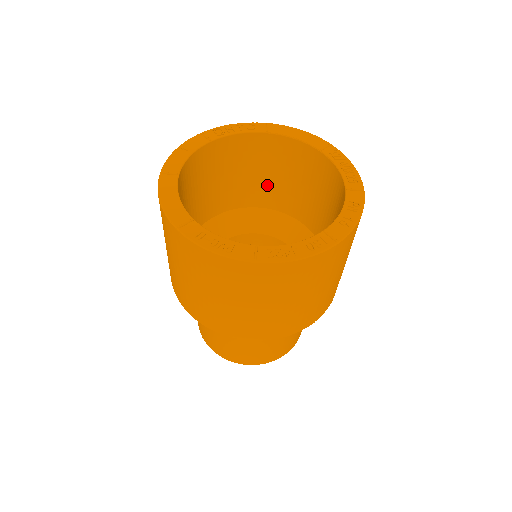
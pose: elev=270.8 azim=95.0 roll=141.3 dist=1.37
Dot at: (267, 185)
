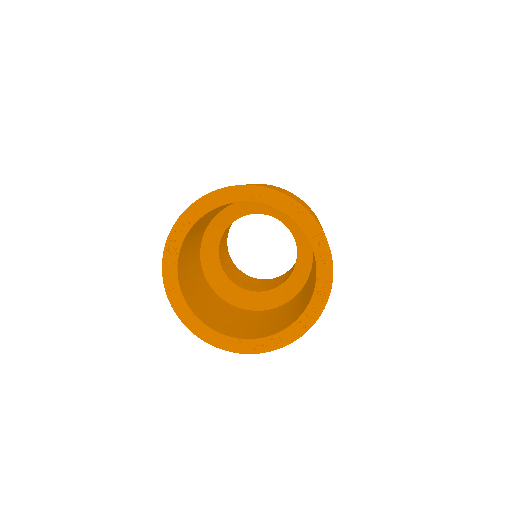
Dot at: (217, 211)
